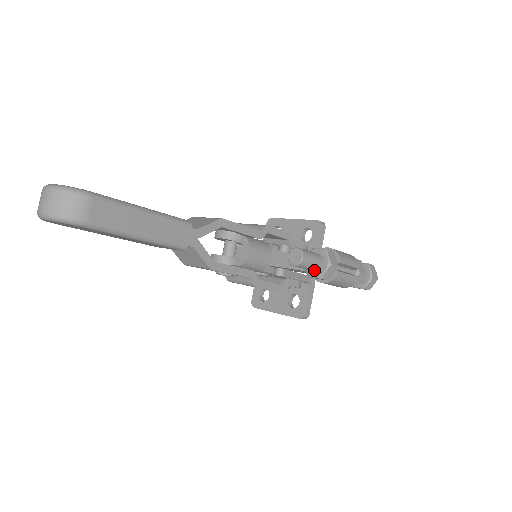
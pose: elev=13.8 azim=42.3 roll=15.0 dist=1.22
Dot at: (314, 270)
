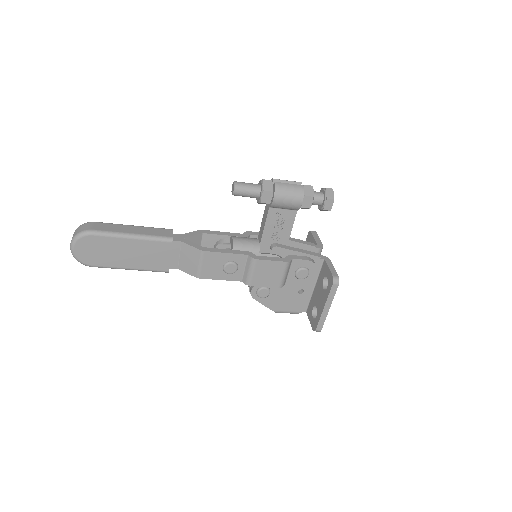
Dot at: (256, 191)
